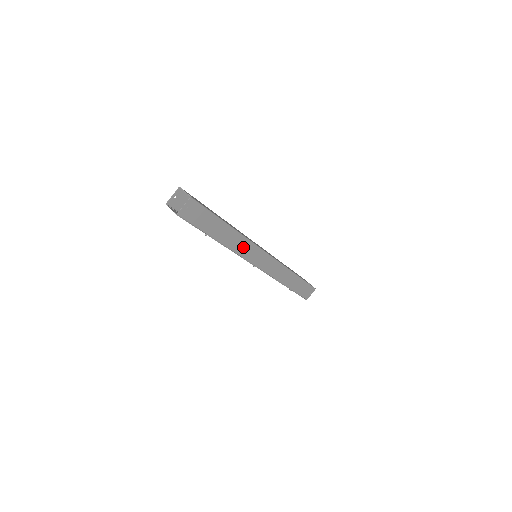
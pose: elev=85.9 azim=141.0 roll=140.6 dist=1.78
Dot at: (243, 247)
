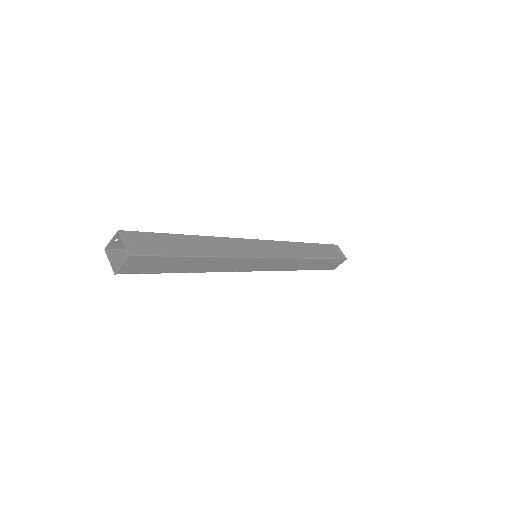
Dot at: (230, 264)
